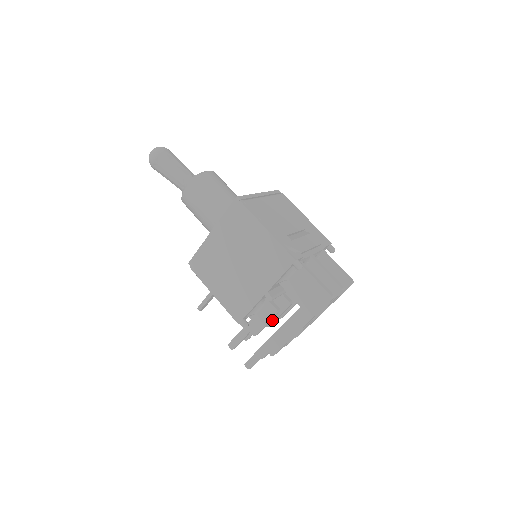
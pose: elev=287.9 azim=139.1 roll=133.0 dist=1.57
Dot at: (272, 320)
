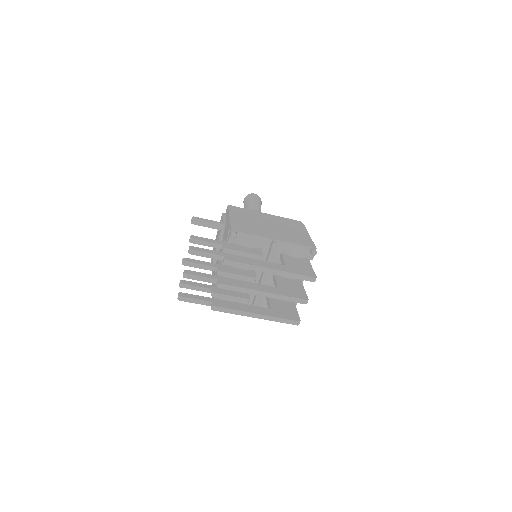
Dot at: (228, 271)
